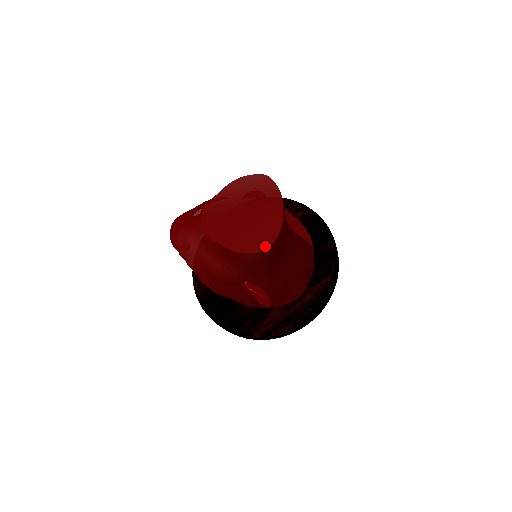
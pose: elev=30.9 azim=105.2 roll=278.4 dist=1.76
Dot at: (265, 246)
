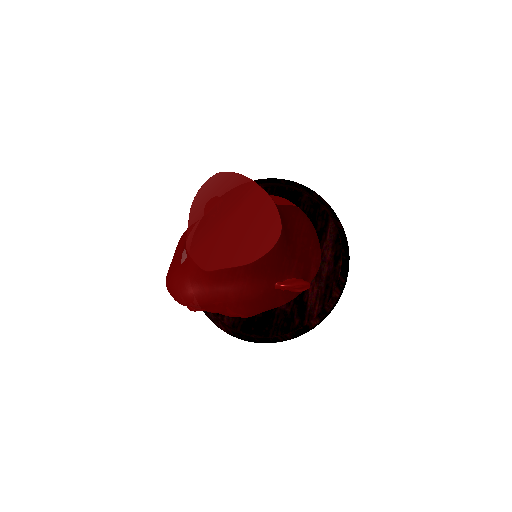
Dot at: (276, 234)
